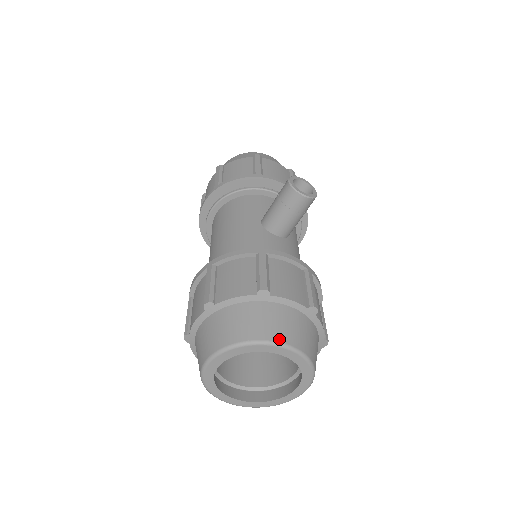
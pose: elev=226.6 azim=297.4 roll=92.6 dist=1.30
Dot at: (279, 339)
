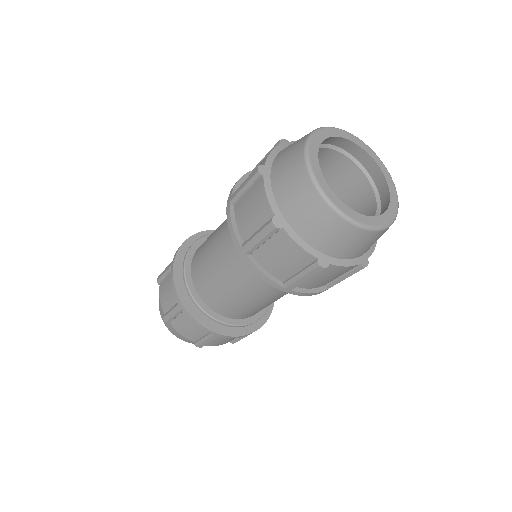
Dot at: occluded
